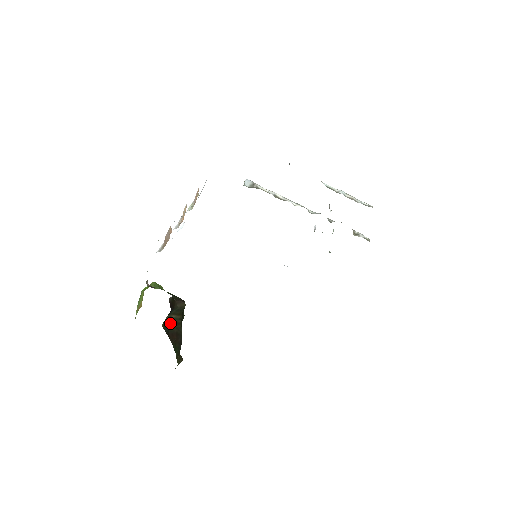
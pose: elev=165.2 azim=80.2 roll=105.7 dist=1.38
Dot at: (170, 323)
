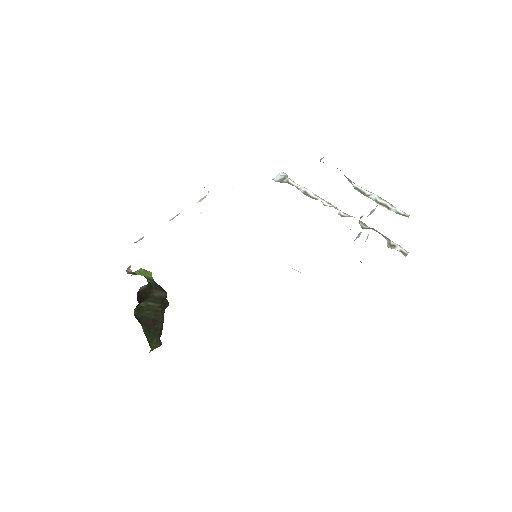
Dot at: (147, 309)
